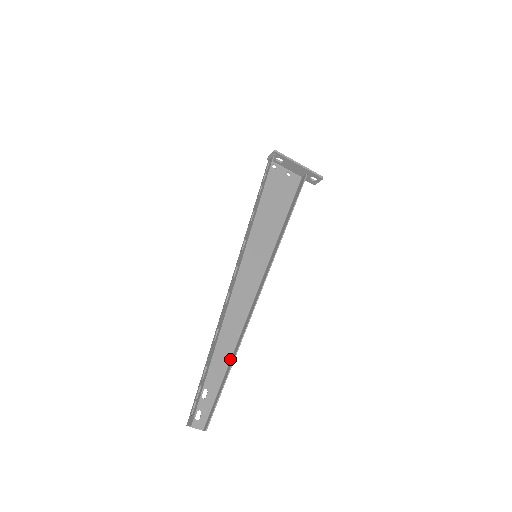
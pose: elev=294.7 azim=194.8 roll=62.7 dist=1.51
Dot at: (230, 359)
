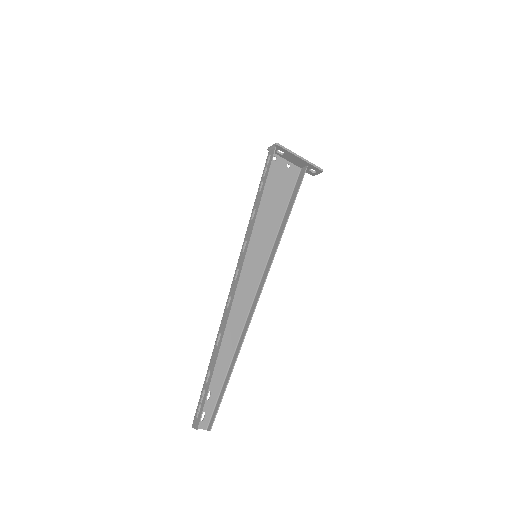
Dot at: (231, 360)
